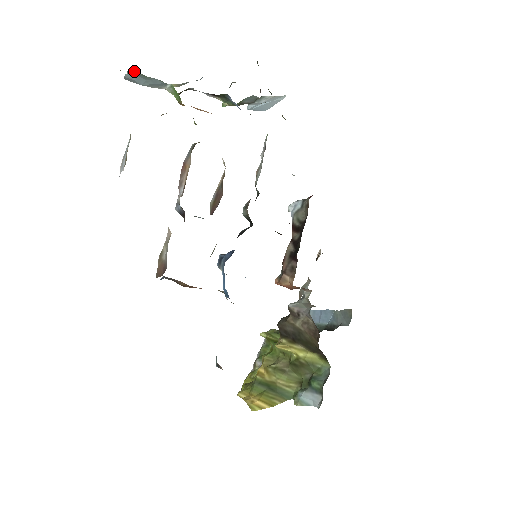
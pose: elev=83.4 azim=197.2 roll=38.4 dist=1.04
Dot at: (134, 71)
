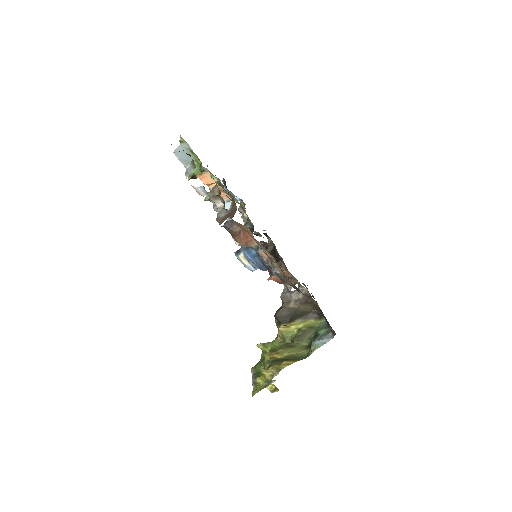
Dot at: (185, 143)
